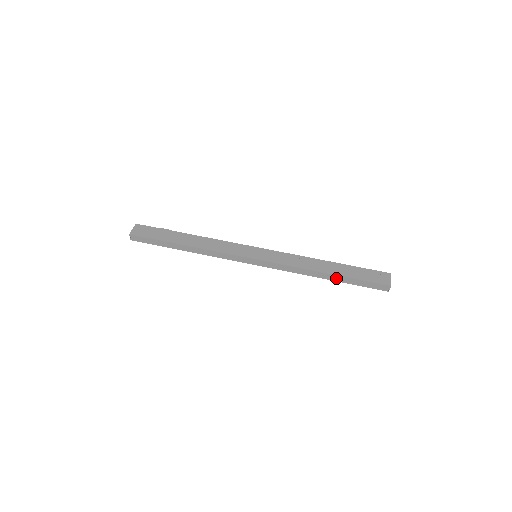
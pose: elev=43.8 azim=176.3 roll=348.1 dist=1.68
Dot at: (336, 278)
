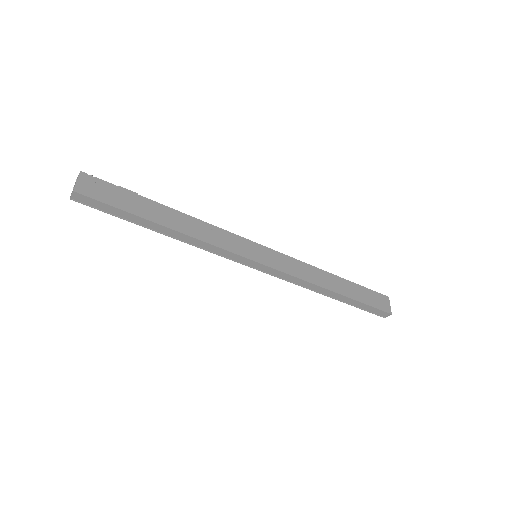
Dot at: (341, 298)
